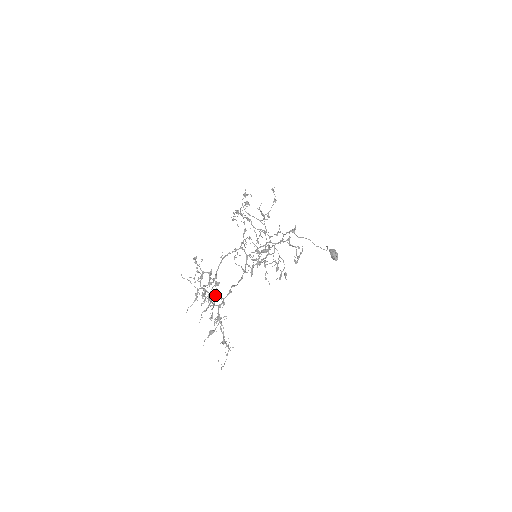
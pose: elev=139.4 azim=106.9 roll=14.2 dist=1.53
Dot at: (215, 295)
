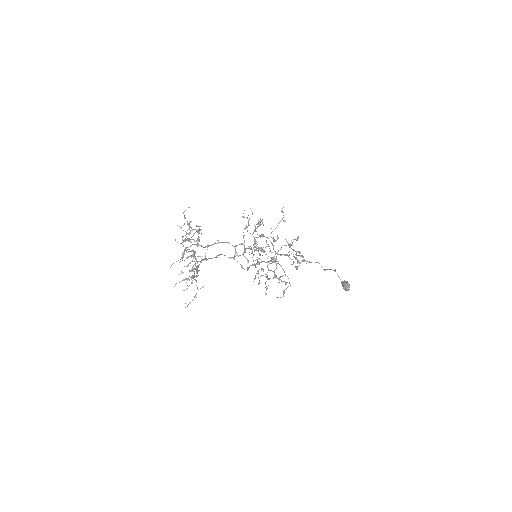
Dot at: (196, 241)
